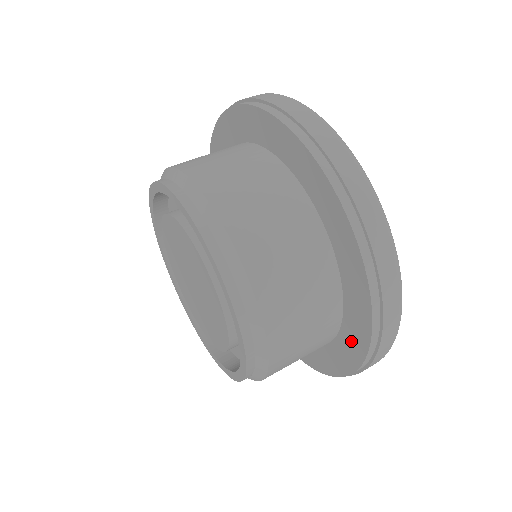
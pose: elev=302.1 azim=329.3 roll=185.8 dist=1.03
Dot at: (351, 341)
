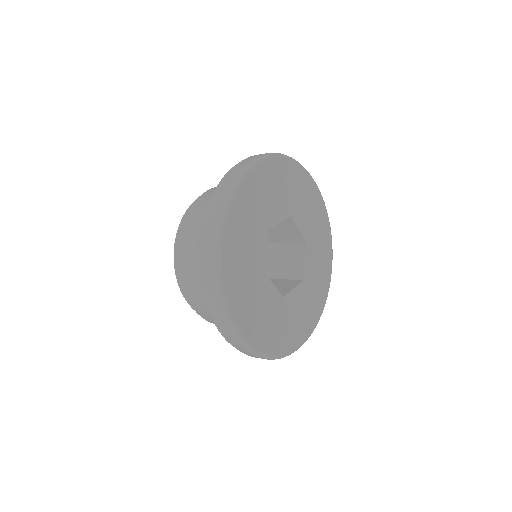
Dot at: occluded
